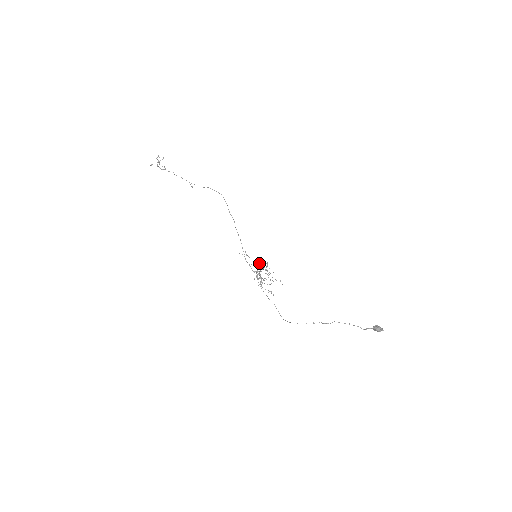
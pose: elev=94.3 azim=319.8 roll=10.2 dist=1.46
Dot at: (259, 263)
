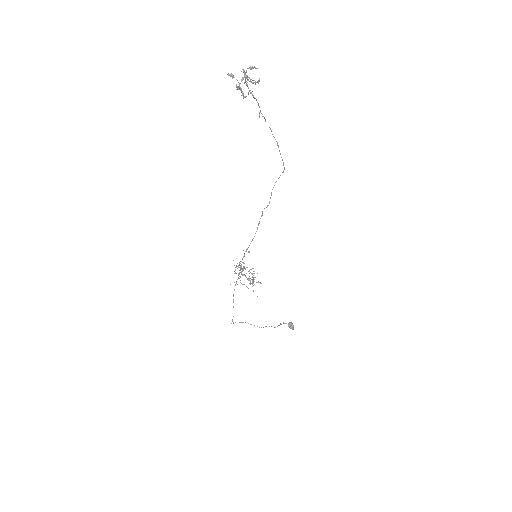
Dot at: (253, 282)
